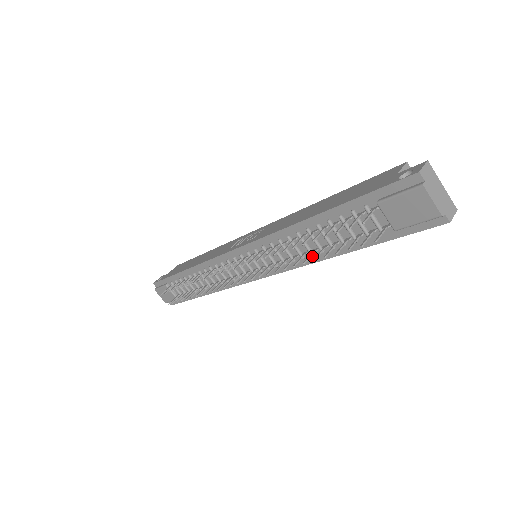
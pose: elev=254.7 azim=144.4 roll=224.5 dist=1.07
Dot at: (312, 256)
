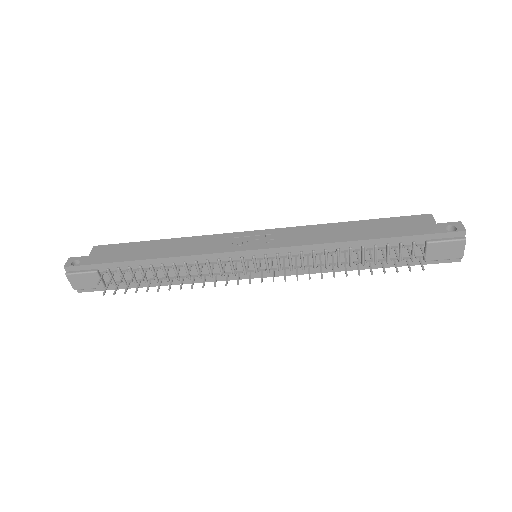
Dot at: (336, 267)
